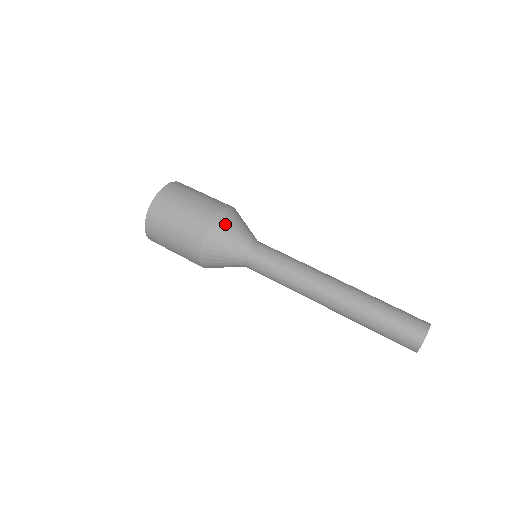
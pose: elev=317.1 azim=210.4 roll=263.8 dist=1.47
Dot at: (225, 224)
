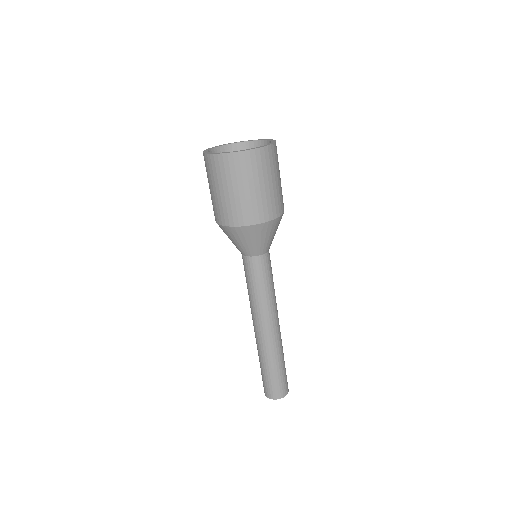
Dot at: (249, 234)
